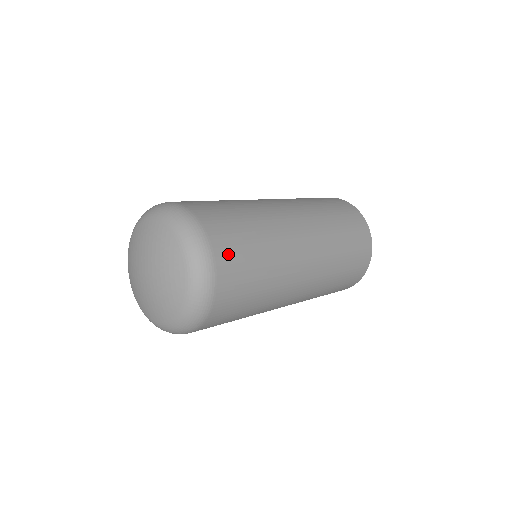
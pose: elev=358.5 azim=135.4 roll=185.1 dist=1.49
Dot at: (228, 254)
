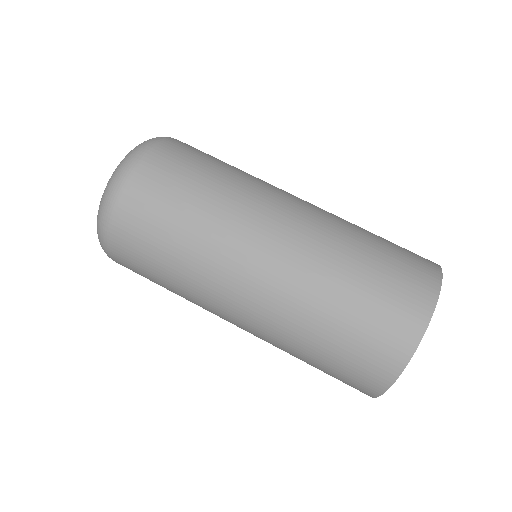
Dot at: (150, 182)
